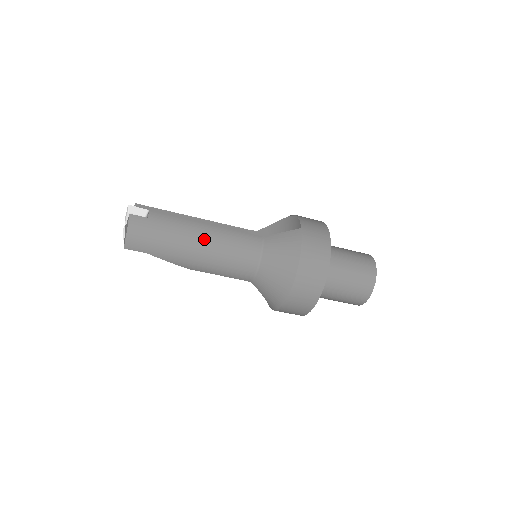
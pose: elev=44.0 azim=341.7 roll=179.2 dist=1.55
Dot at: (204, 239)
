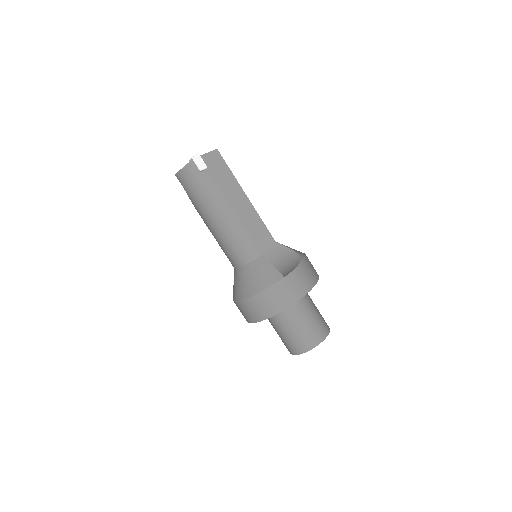
Dot at: (222, 219)
